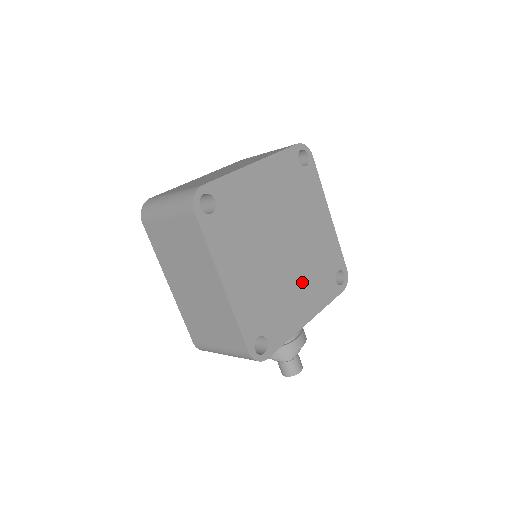
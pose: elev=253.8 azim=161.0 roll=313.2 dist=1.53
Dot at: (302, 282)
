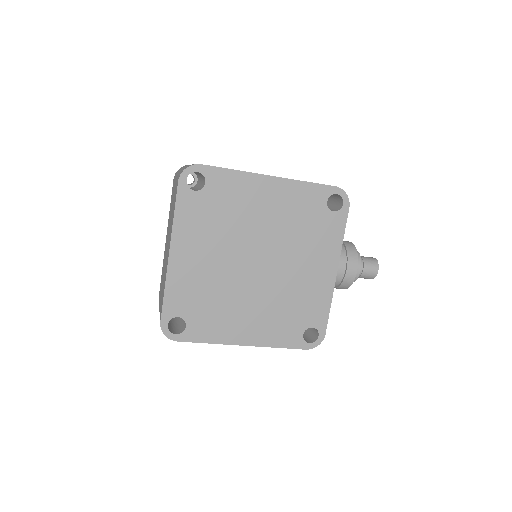
Dot at: (301, 259)
